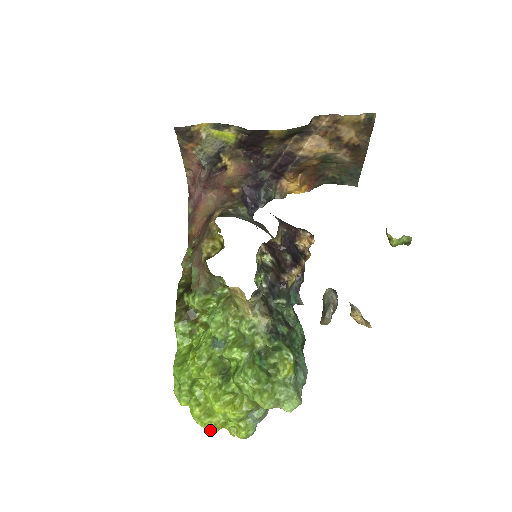
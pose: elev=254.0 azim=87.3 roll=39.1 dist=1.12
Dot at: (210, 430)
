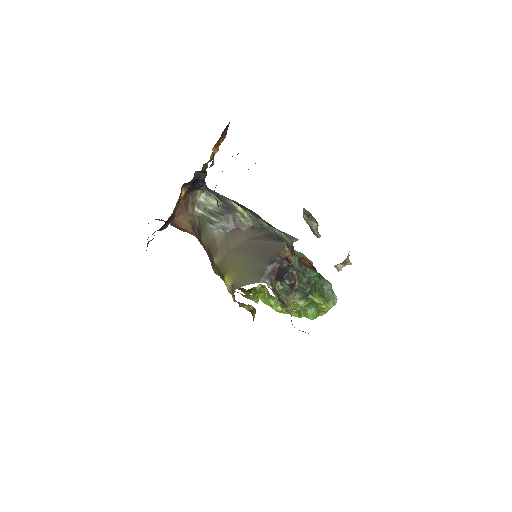
Dot at: occluded
